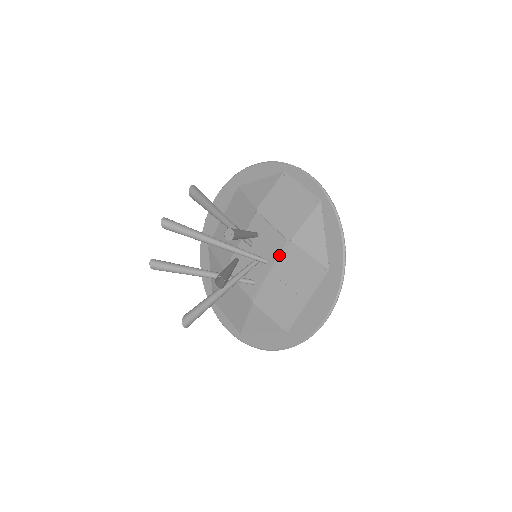
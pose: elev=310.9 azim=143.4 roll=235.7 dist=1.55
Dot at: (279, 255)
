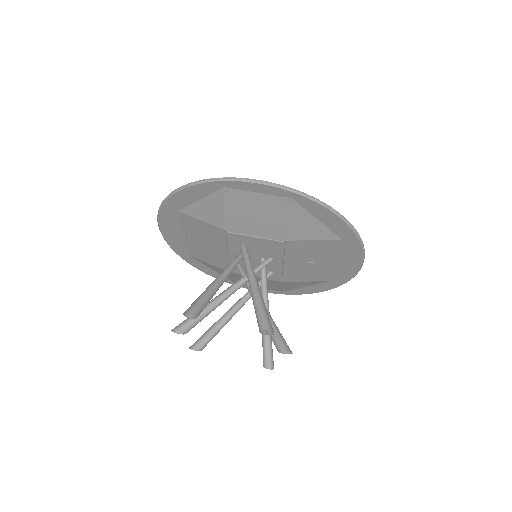
Dot at: (283, 253)
